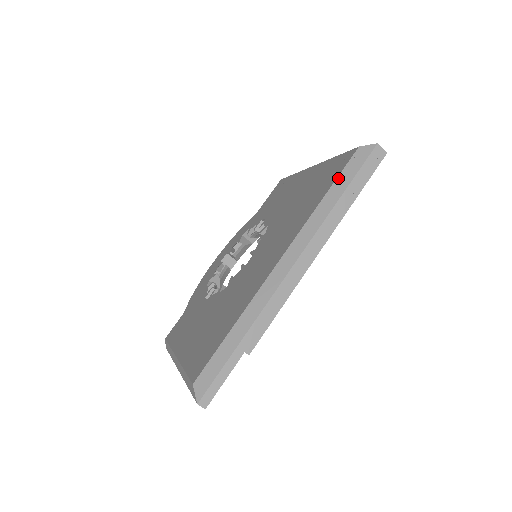
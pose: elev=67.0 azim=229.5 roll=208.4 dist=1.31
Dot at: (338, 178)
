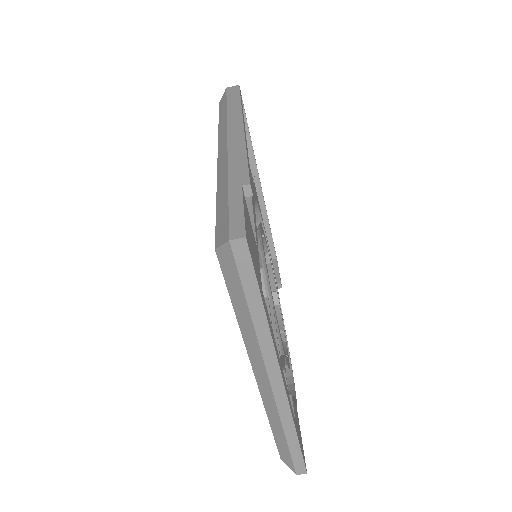
Dot at: (219, 113)
